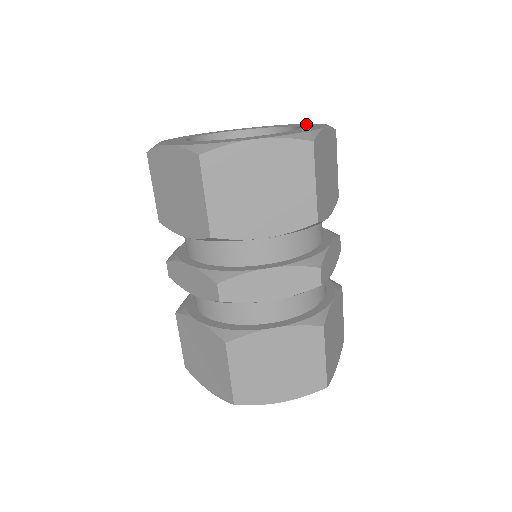
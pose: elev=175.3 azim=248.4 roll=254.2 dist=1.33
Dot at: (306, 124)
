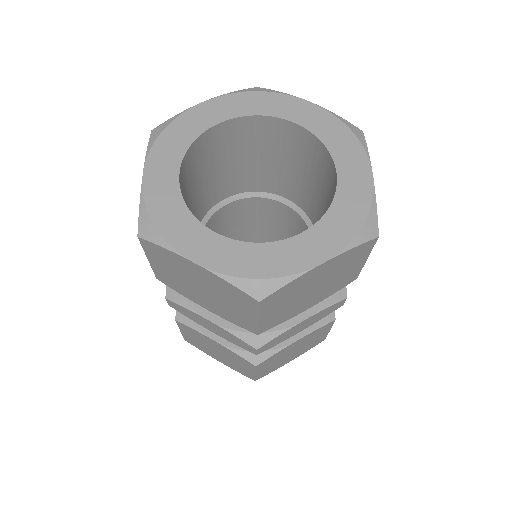
Dot at: (322, 117)
